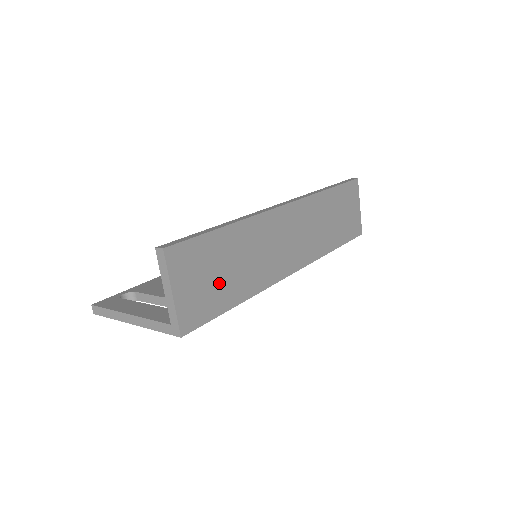
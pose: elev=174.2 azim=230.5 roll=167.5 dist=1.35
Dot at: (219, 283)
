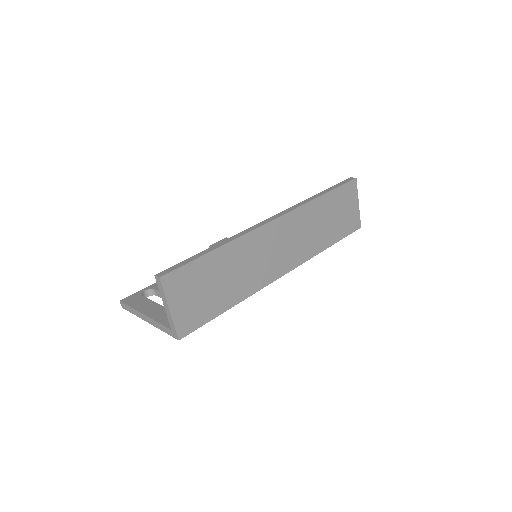
Dot at: (211, 295)
